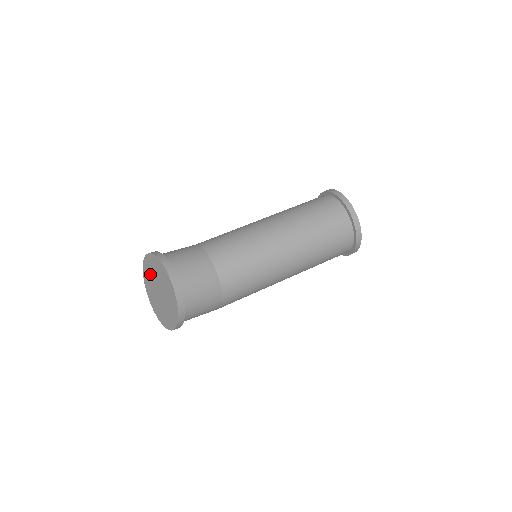
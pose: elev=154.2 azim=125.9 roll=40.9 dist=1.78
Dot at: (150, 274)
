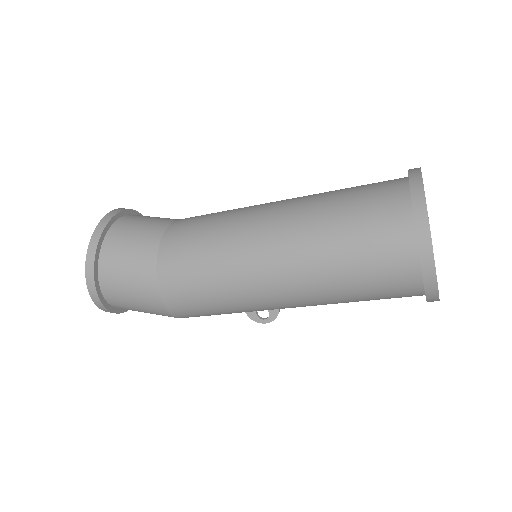
Dot at: occluded
